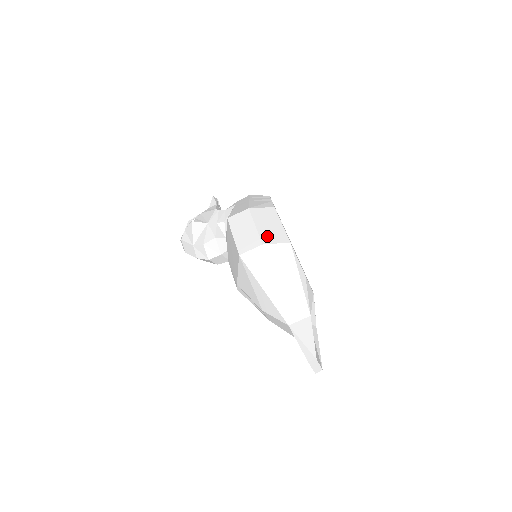
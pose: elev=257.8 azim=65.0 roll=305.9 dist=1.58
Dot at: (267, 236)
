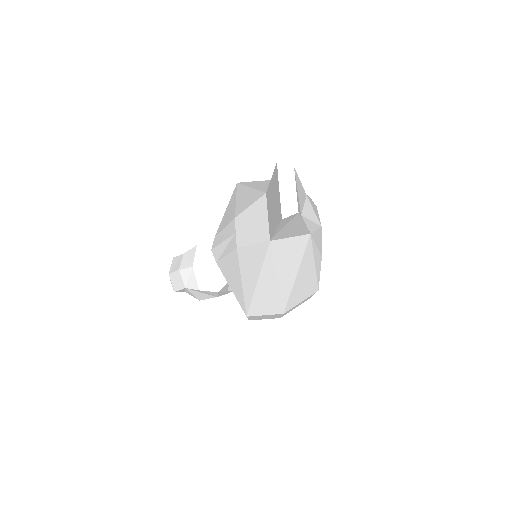
Dot at: occluded
